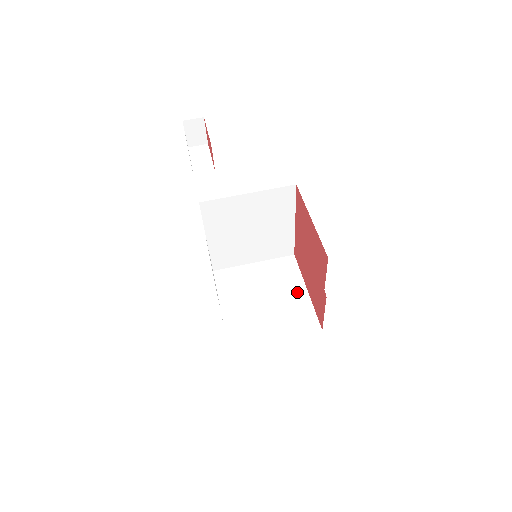
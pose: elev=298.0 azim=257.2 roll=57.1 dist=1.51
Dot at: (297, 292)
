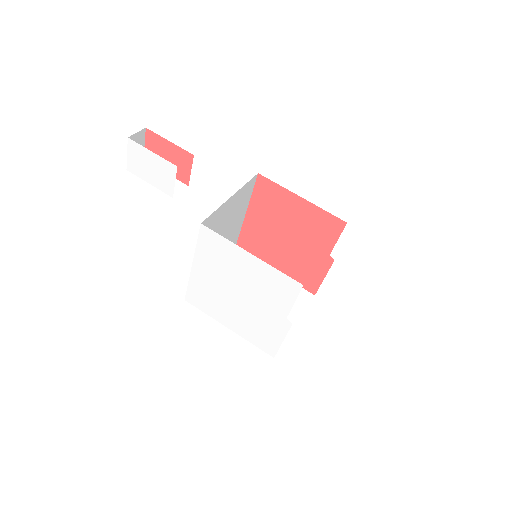
Dot at: occluded
